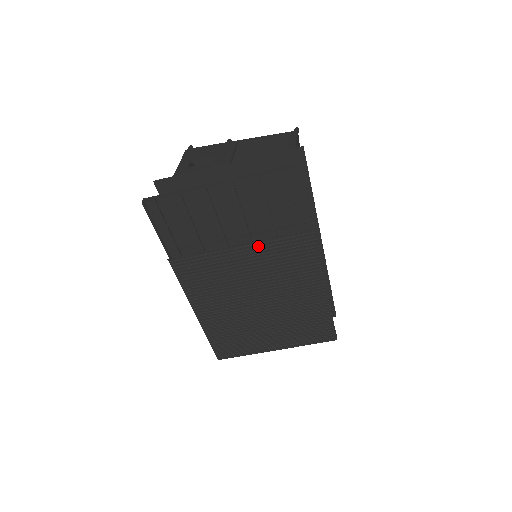
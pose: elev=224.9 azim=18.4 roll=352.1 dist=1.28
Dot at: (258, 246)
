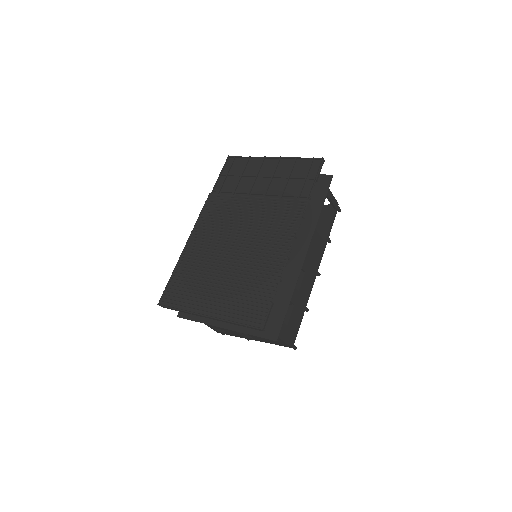
Dot at: (265, 202)
